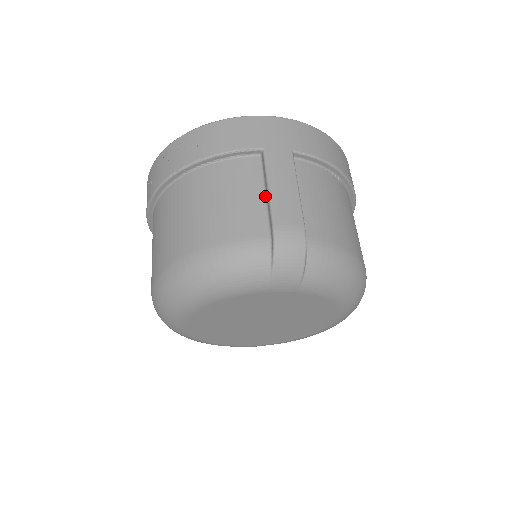
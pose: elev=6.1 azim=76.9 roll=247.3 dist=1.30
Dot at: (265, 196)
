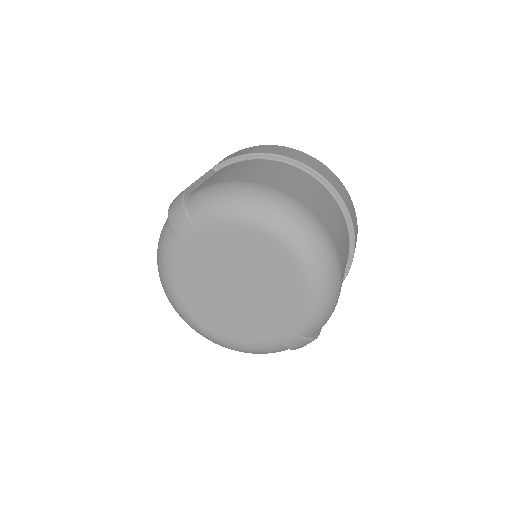
Dot at: occluded
